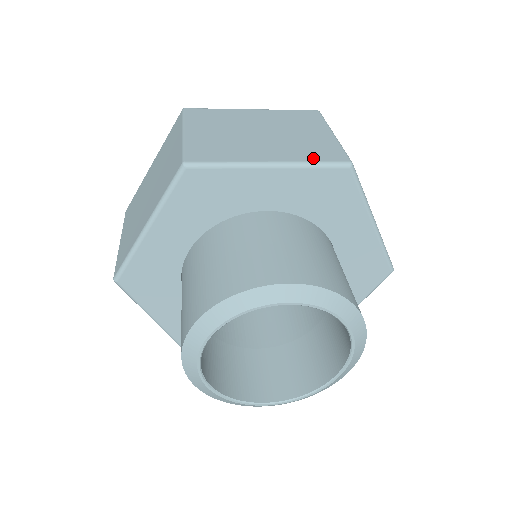
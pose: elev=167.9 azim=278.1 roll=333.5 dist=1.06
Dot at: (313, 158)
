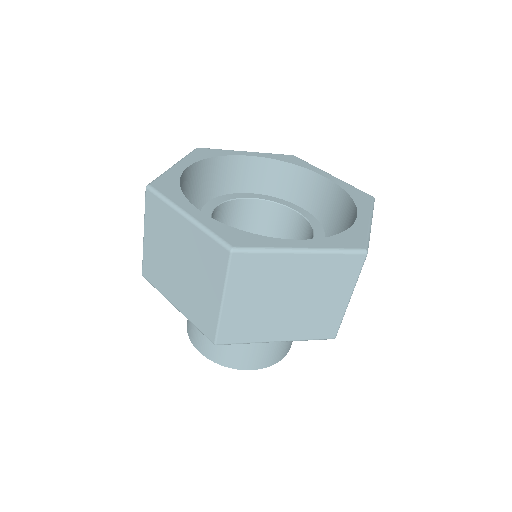
Dot at: (196, 322)
